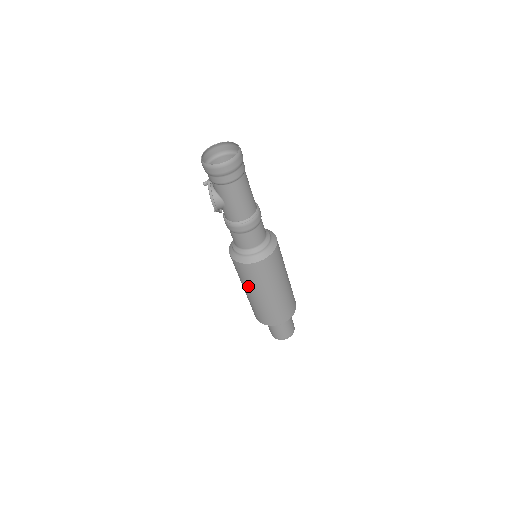
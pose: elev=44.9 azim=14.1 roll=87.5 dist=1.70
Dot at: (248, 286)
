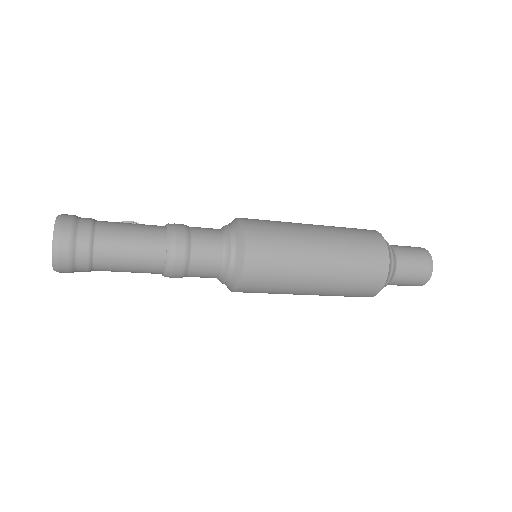
Dot at: occluded
